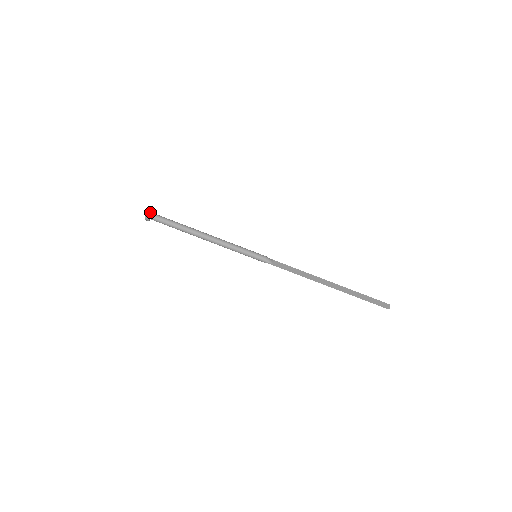
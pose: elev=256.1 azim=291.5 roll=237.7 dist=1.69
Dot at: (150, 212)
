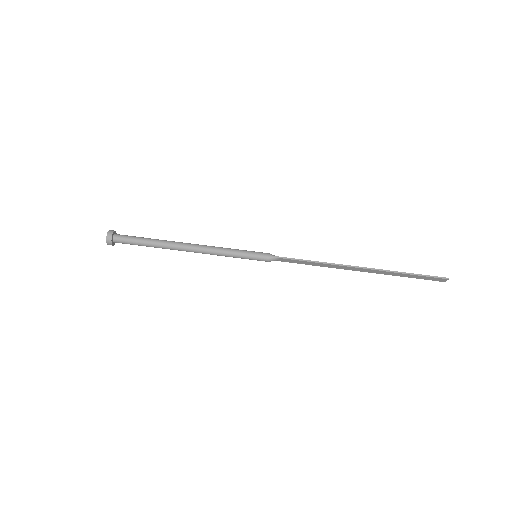
Dot at: (114, 231)
